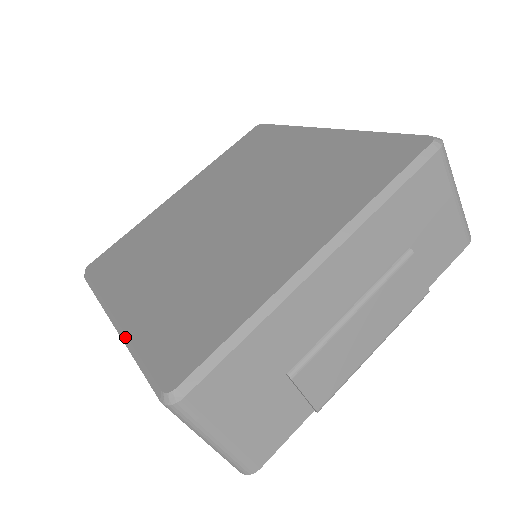
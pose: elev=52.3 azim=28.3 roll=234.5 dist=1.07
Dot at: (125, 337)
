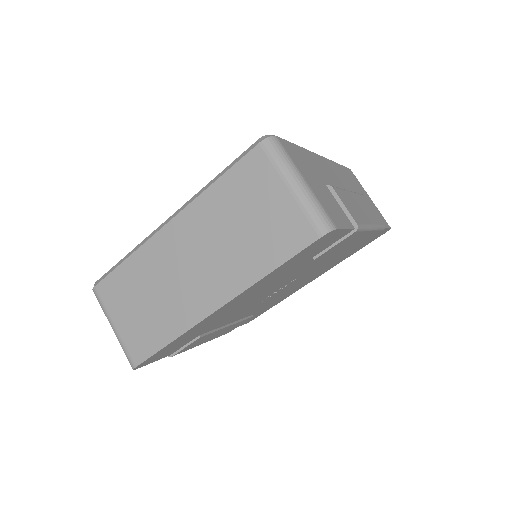
Dot at: (194, 196)
